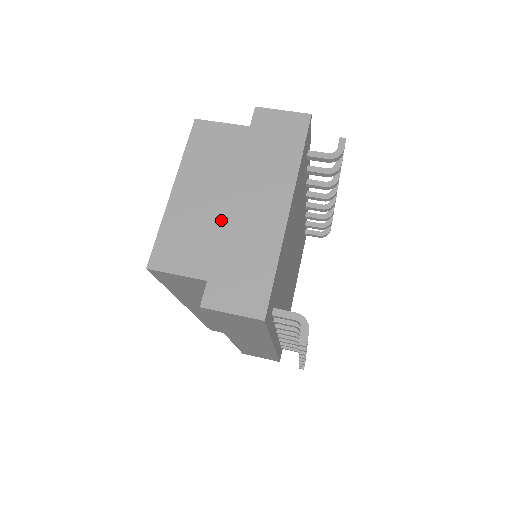
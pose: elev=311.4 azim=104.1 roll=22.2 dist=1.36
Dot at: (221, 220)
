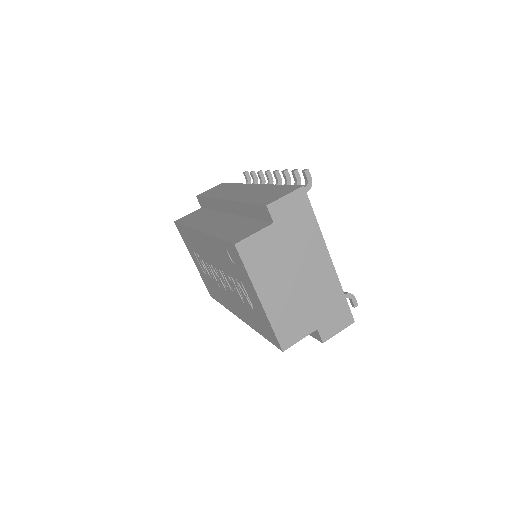
Dot at: (301, 294)
